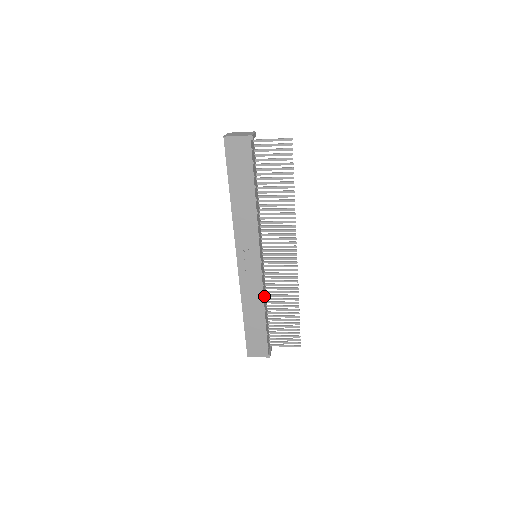
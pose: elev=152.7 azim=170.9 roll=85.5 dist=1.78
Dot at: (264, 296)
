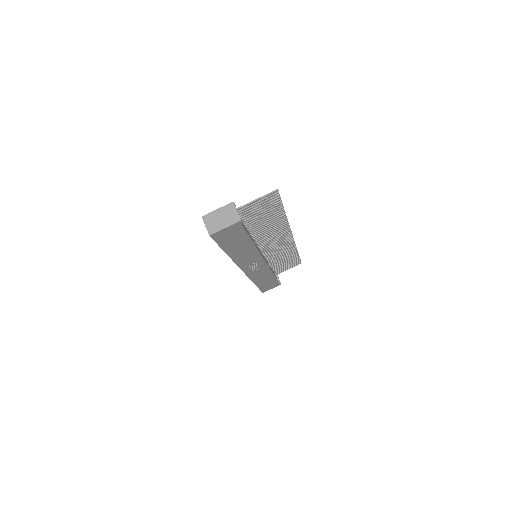
Dot at: (270, 268)
